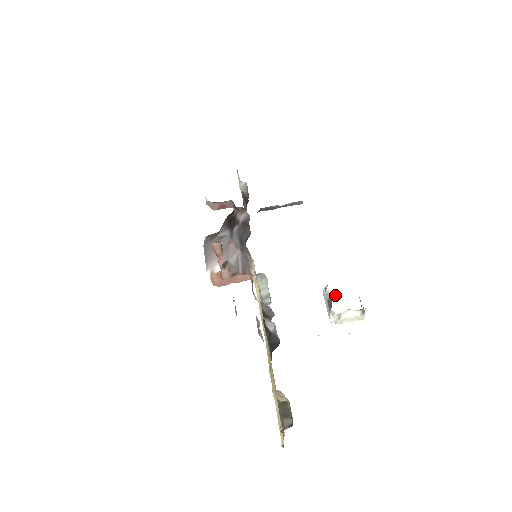
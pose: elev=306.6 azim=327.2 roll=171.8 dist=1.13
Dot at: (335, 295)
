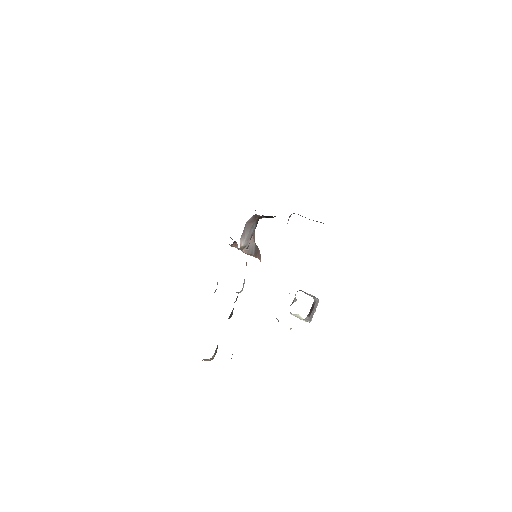
Dot at: occluded
